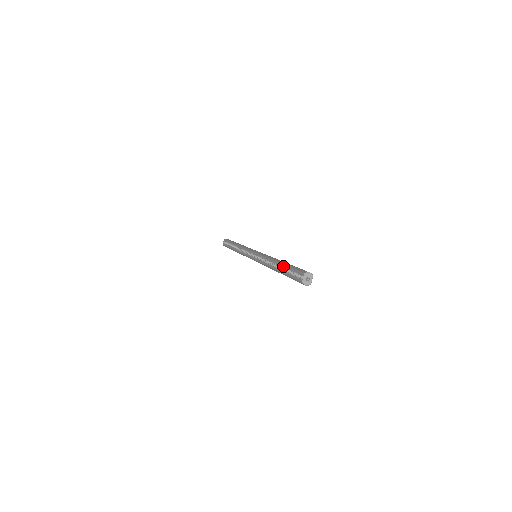
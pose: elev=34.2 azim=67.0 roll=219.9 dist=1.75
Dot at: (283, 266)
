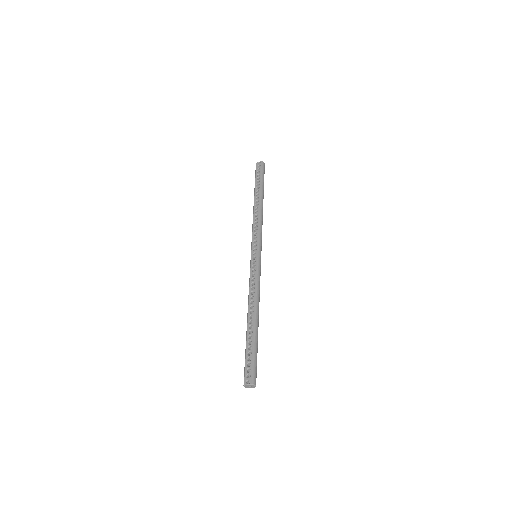
Dot at: (253, 335)
